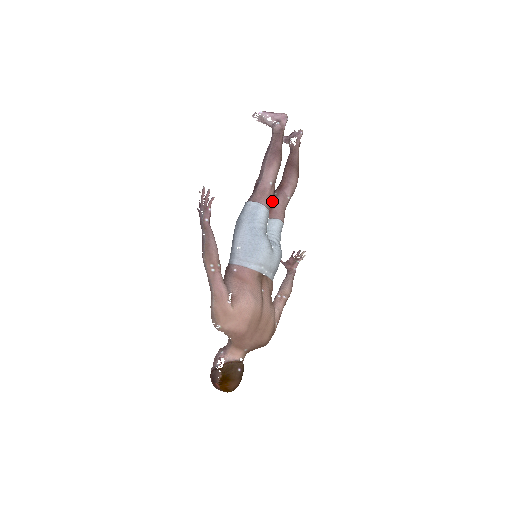
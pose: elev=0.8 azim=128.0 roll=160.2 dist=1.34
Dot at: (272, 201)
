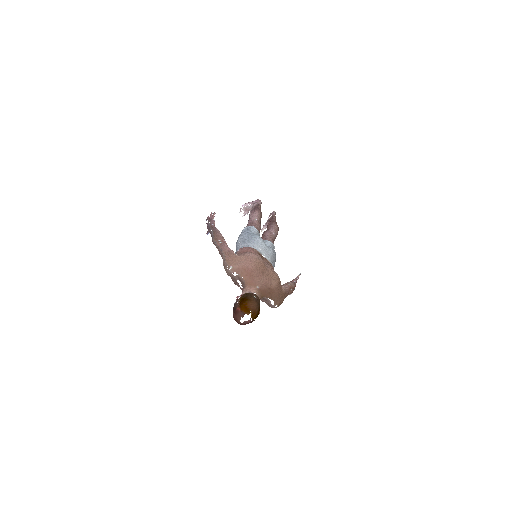
Dot at: (262, 236)
